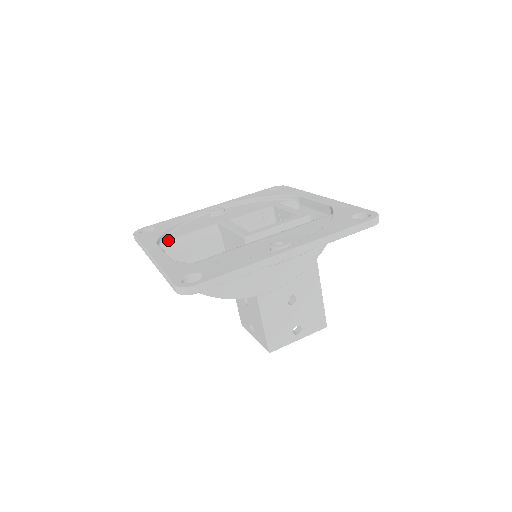
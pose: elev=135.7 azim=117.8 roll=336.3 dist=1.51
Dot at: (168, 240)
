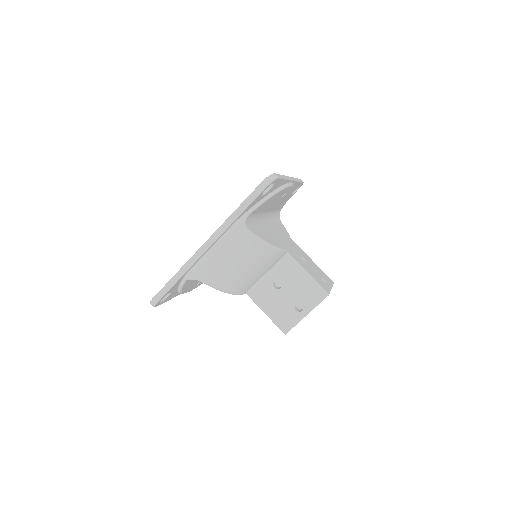
Dot at: occluded
